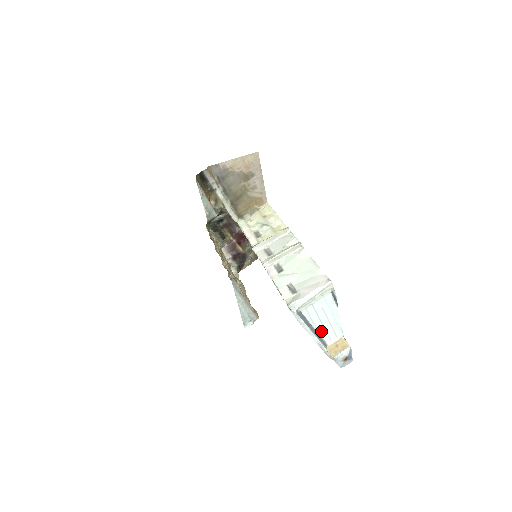
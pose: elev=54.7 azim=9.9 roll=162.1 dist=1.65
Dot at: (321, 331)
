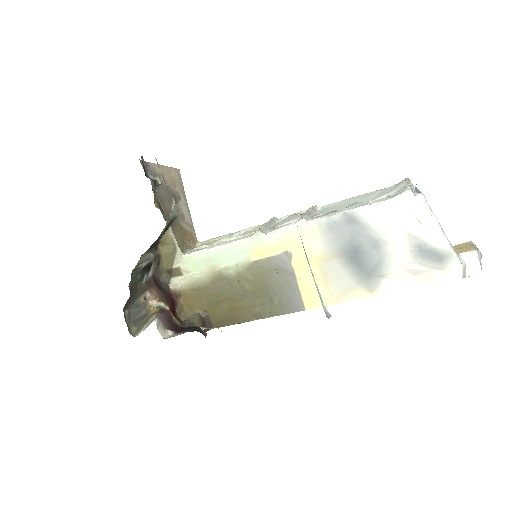
Dot at: occluded
